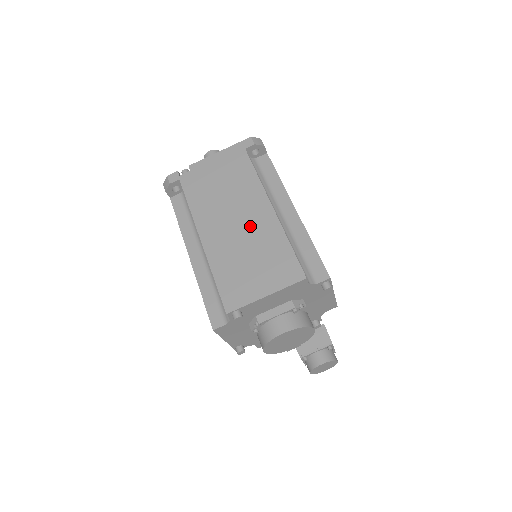
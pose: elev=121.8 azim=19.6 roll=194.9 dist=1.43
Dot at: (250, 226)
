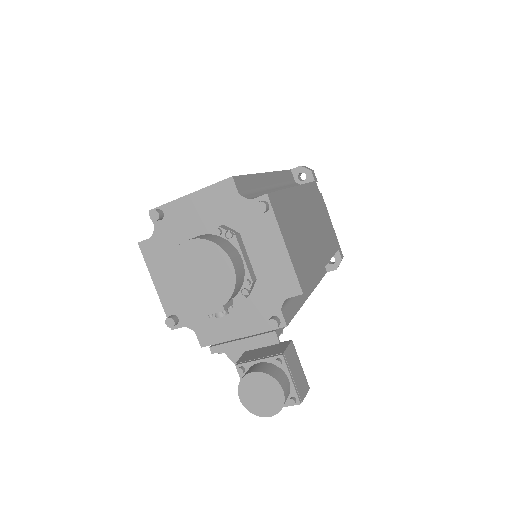
Dot at: occluded
